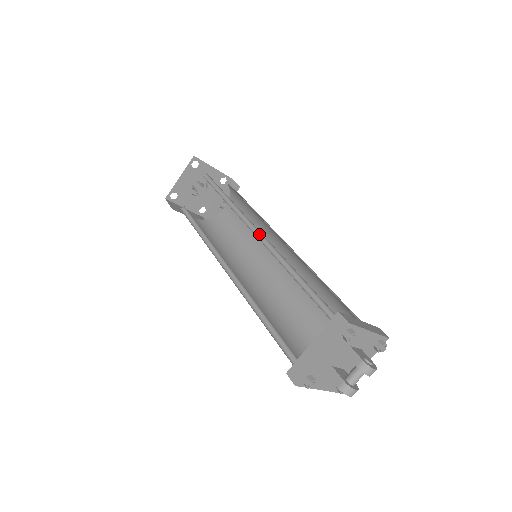
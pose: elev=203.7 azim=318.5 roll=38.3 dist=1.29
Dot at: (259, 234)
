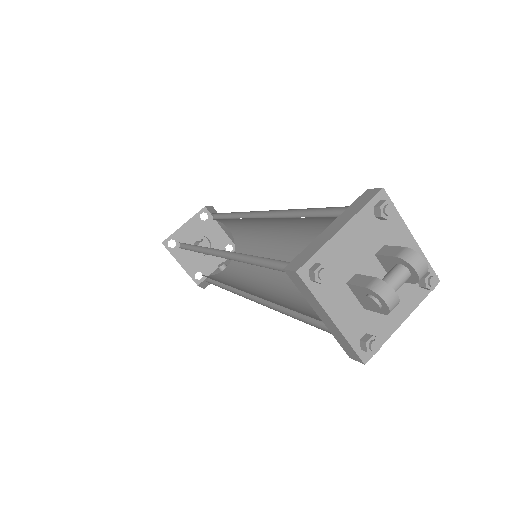
Dot at: (265, 217)
